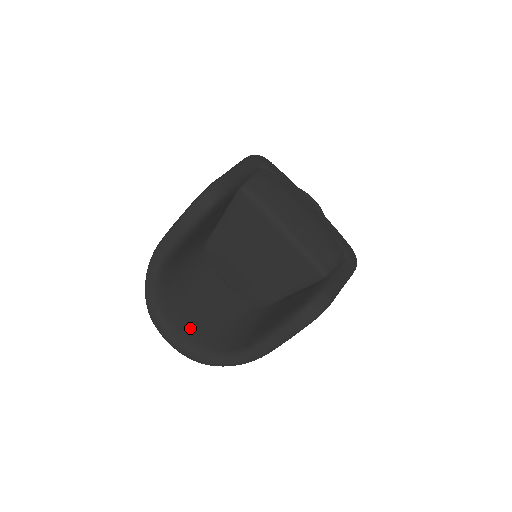
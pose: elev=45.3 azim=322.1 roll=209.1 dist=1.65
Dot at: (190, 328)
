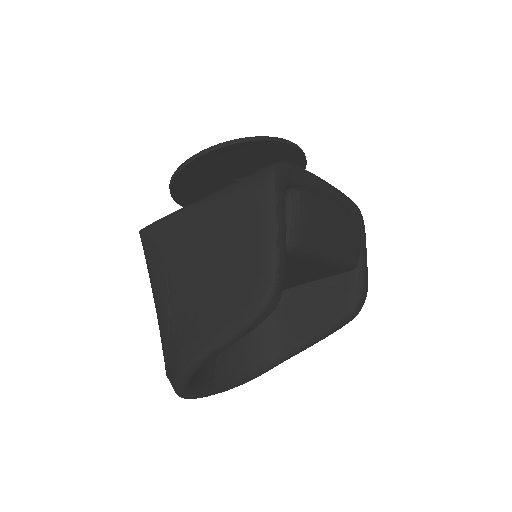
Dot at: (220, 371)
